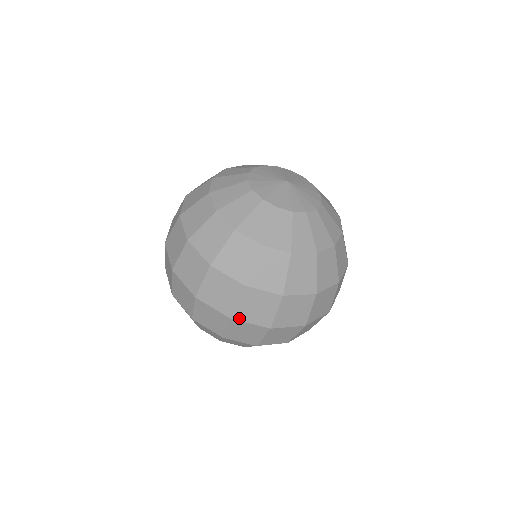
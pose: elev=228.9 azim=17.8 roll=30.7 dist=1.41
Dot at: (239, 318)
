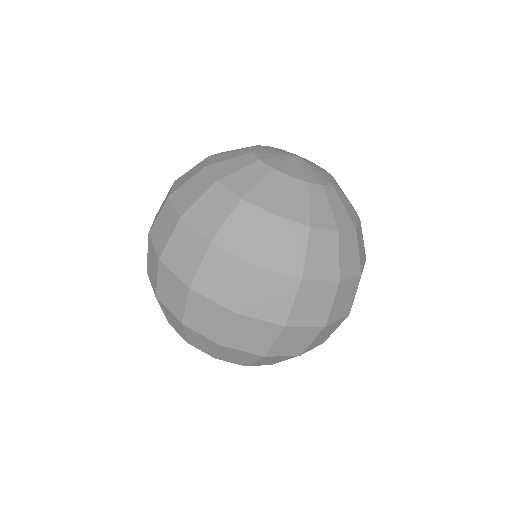
Dot at: (246, 312)
